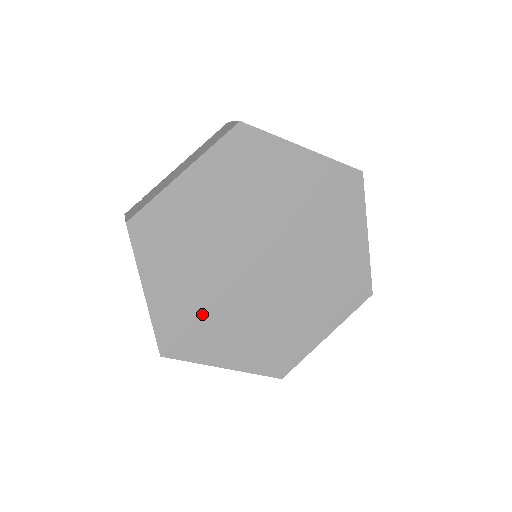
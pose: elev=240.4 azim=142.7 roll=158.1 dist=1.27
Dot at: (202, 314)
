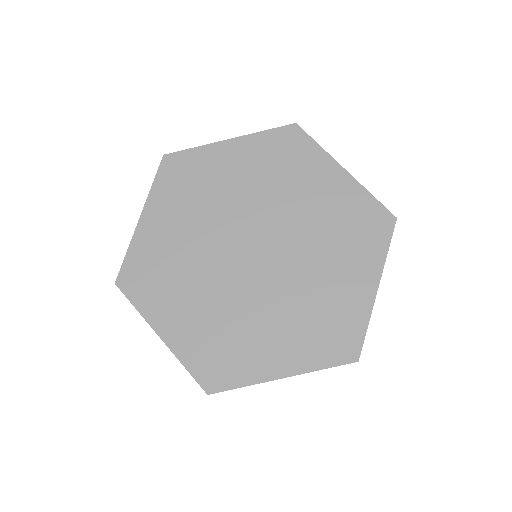
Dot at: (225, 331)
